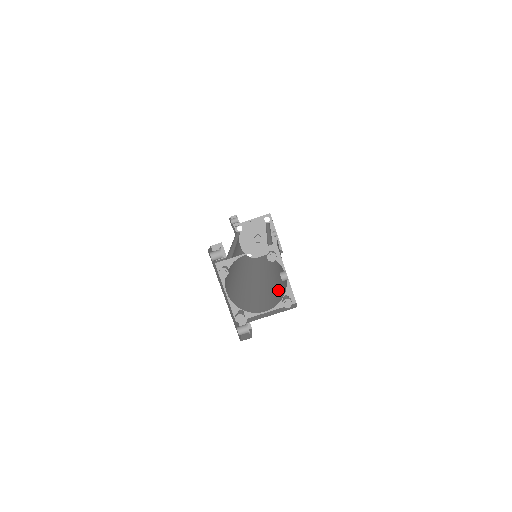
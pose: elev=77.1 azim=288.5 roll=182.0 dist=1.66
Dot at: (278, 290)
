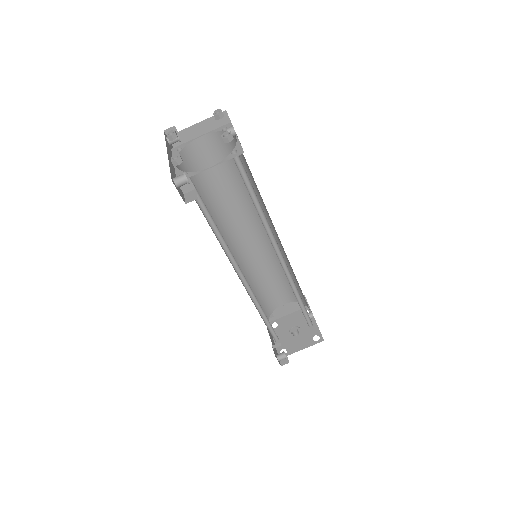
Dot at: occluded
